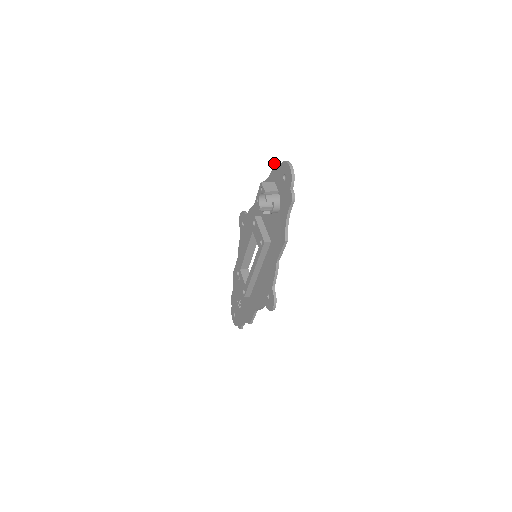
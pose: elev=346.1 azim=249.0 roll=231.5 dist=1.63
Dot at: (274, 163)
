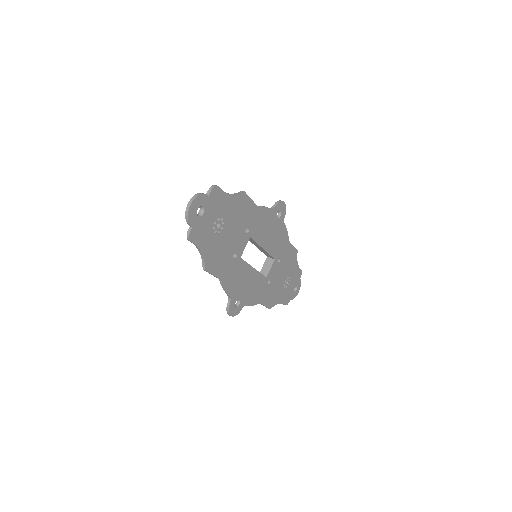
Dot at: (215, 185)
